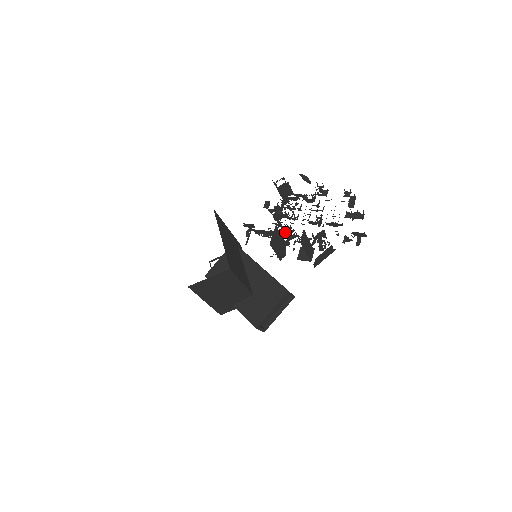
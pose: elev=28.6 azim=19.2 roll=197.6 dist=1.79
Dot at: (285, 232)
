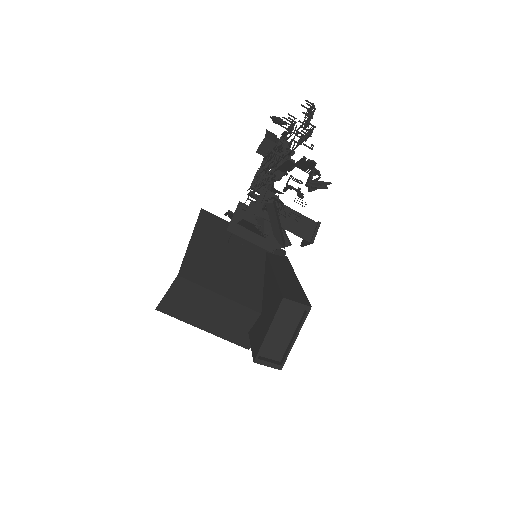
Dot at: occluded
